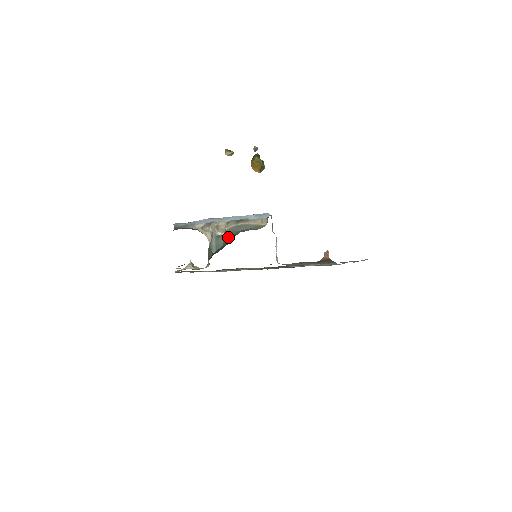
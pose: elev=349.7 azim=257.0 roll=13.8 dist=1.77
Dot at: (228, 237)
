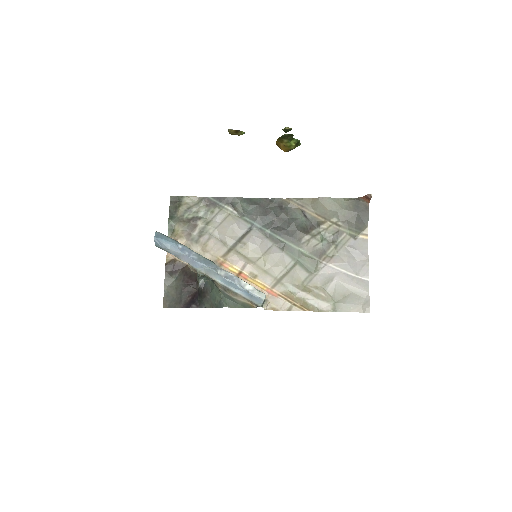
Dot at: (215, 289)
